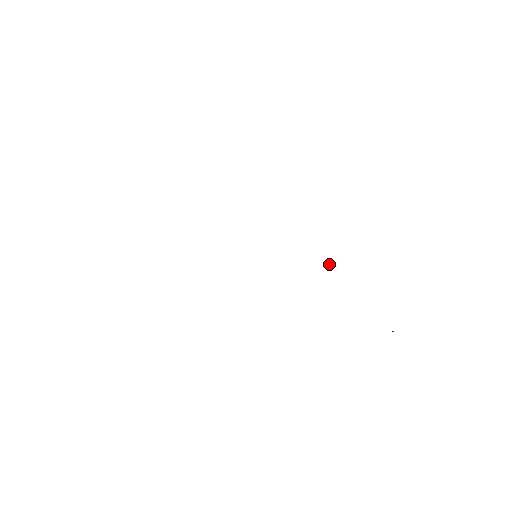
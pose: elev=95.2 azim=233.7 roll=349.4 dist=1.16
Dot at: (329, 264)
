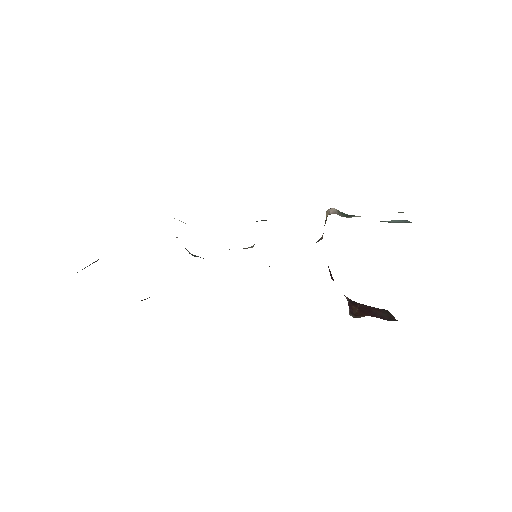
Dot at: occluded
